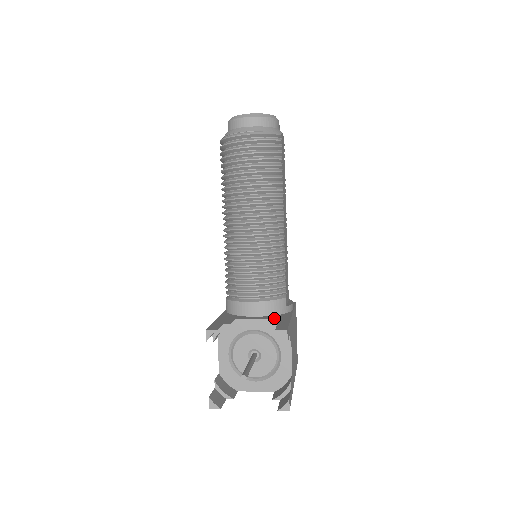
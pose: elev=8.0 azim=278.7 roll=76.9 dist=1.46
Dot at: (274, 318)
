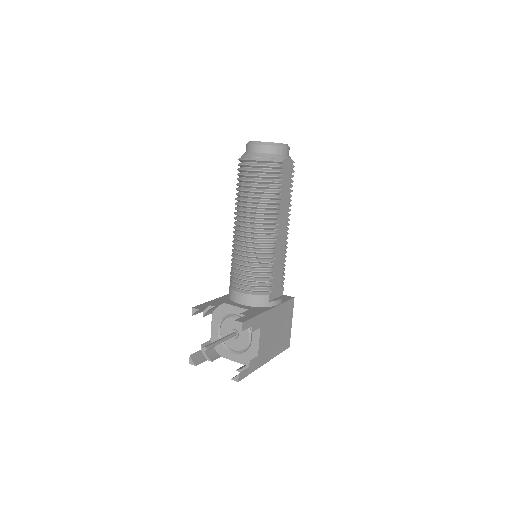
Dot at: (251, 309)
